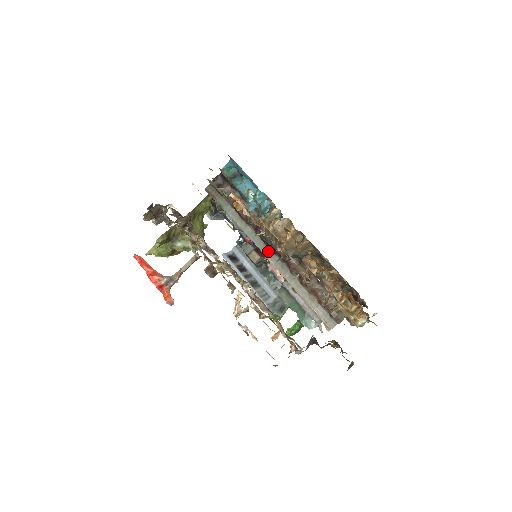
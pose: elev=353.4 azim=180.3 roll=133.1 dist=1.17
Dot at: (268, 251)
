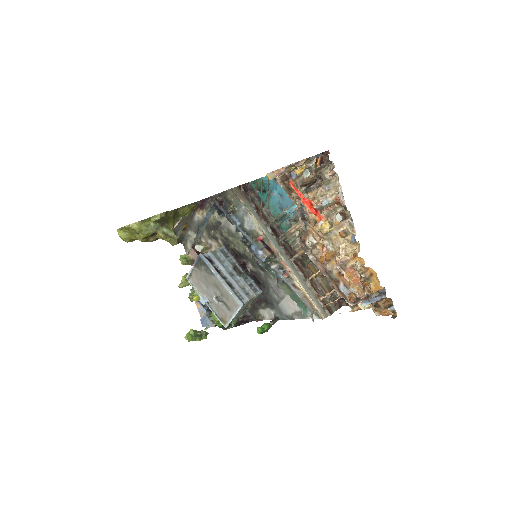
Dot at: (281, 250)
